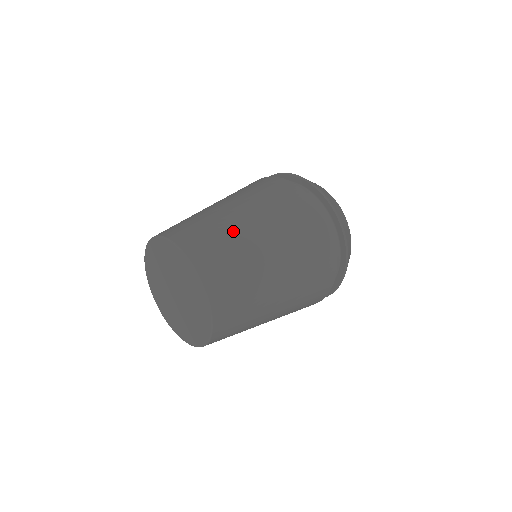
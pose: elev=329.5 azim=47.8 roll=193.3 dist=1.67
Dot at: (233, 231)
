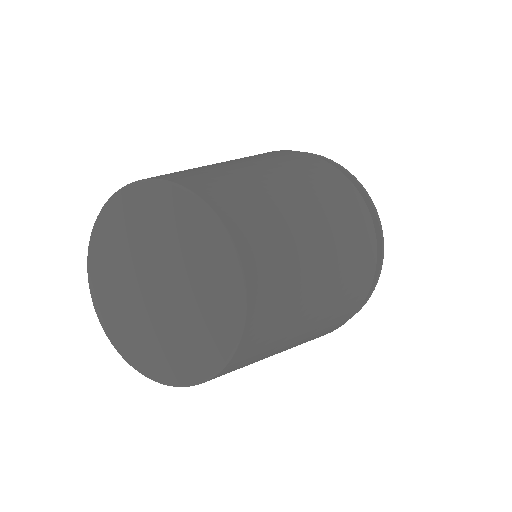
Dot at: occluded
